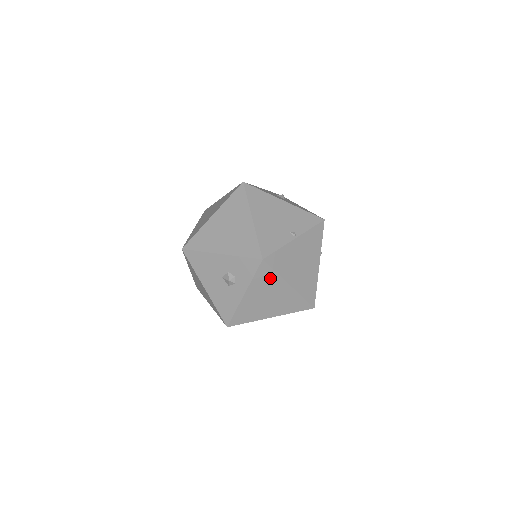
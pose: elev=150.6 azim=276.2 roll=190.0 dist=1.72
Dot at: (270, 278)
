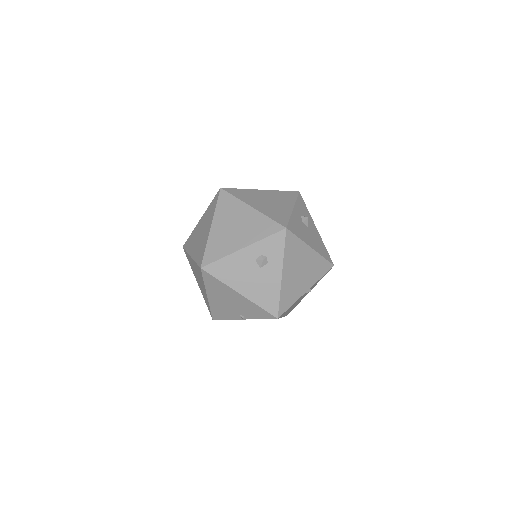
Dot at: occluded
